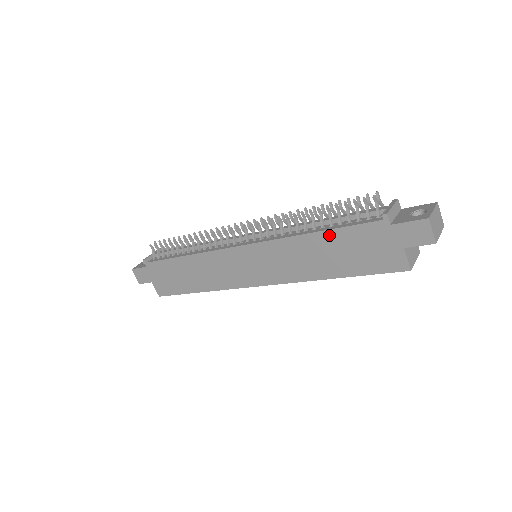
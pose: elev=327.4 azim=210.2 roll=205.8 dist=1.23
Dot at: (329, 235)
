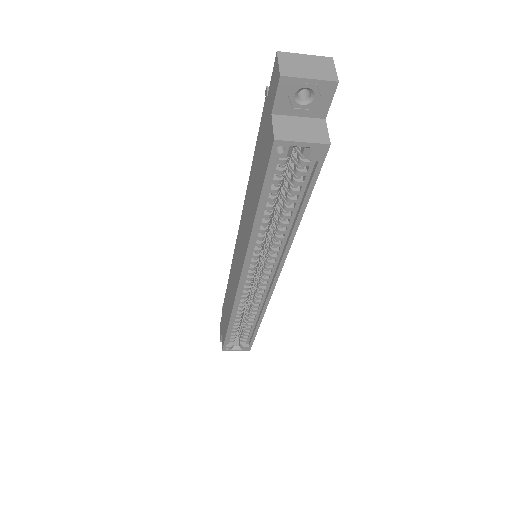
Dot at: (254, 161)
